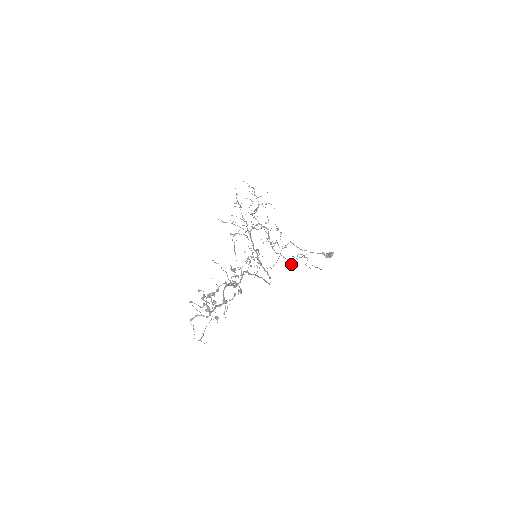
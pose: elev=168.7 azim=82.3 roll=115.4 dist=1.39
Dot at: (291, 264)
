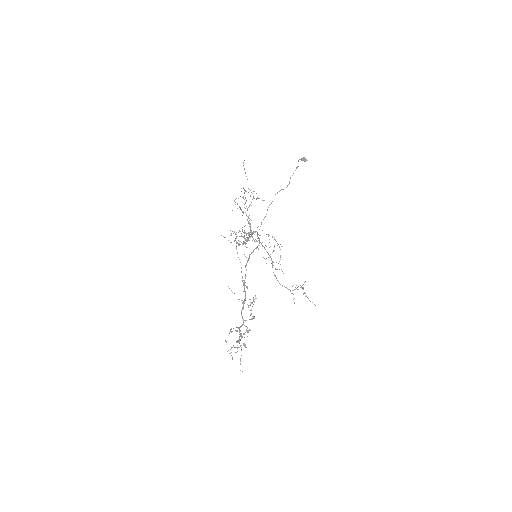
Dot at: (293, 299)
